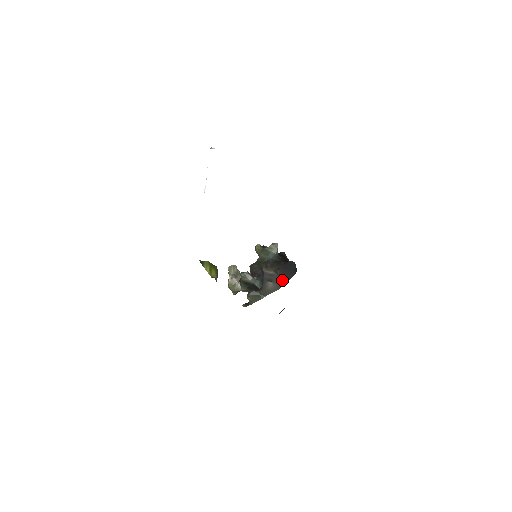
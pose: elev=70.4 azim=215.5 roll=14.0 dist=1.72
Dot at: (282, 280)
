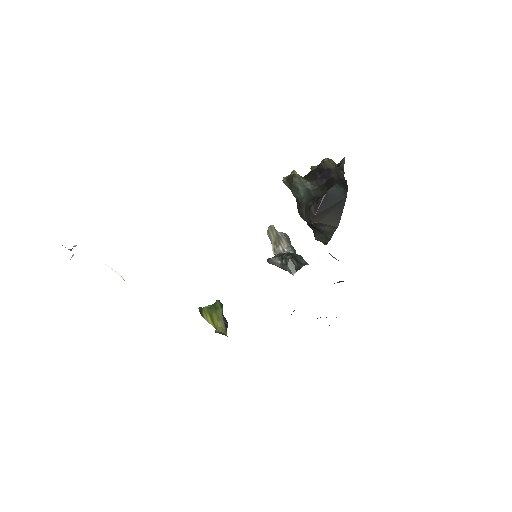
Dot at: (332, 219)
